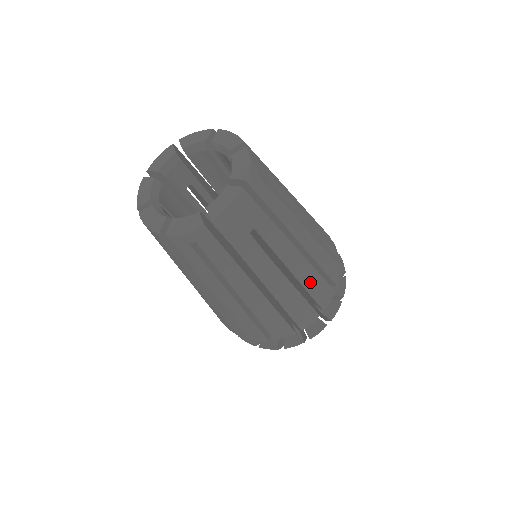
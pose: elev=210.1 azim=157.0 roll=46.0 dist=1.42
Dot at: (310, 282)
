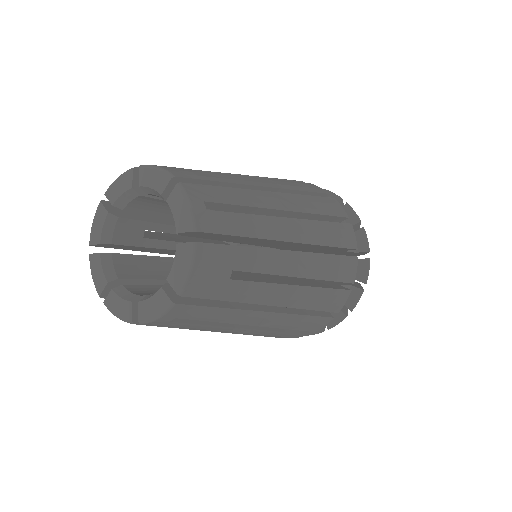
Dot at: (325, 270)
